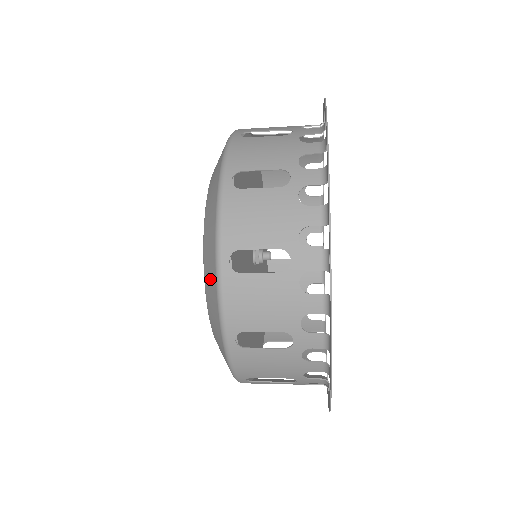
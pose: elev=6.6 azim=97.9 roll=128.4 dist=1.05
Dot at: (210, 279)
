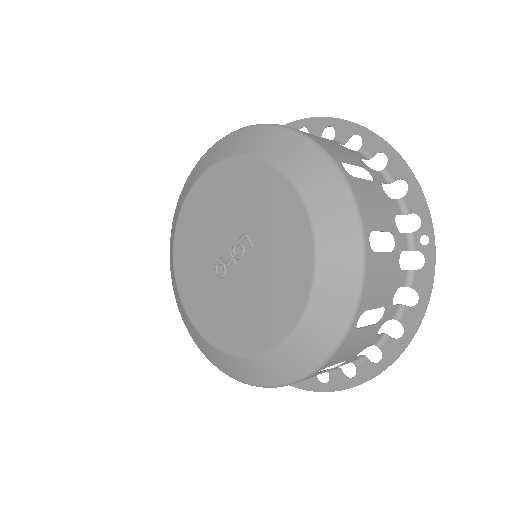
Dot at: (340, 262)
